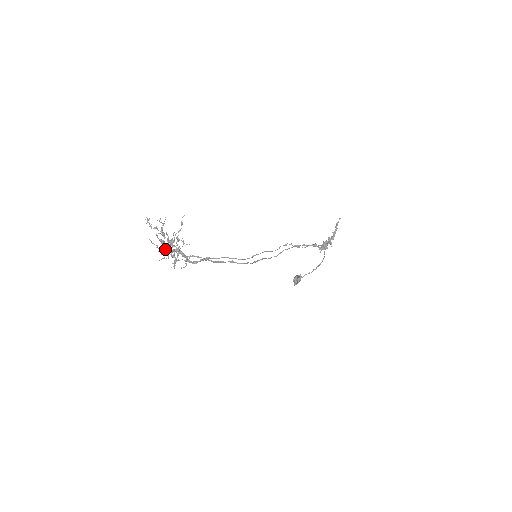
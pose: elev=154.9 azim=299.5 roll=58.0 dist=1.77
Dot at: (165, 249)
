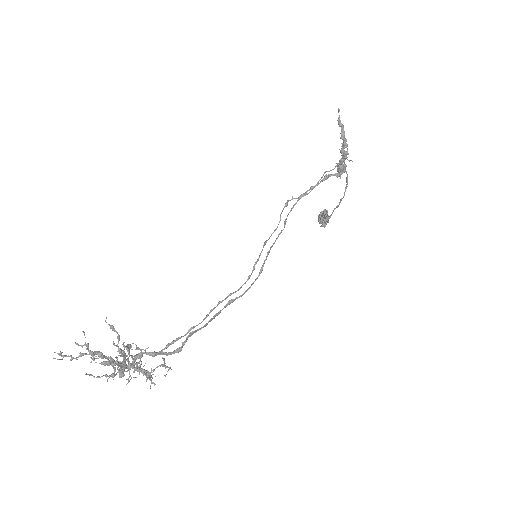
Dot at: occluded
